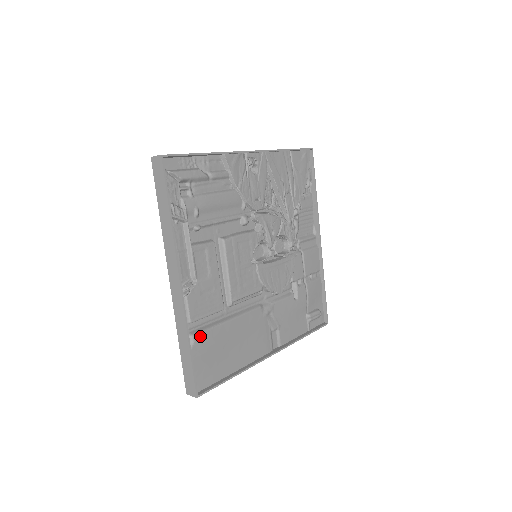
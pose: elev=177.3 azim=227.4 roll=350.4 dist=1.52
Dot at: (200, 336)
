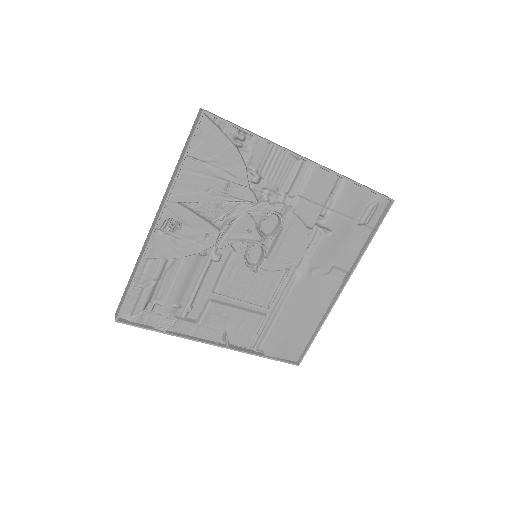
Dot at: (265, 345)
